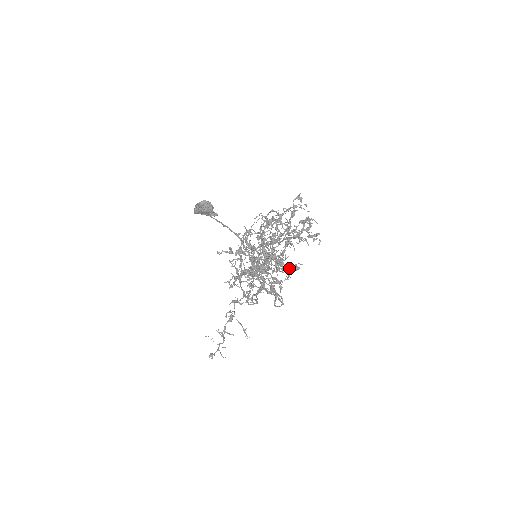
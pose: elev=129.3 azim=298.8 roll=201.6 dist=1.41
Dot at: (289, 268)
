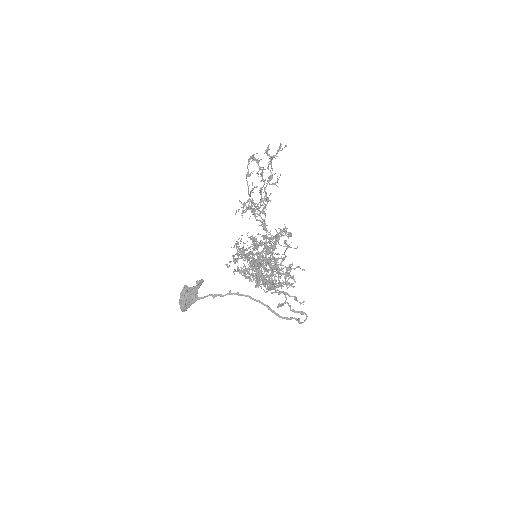
Dot at: (285, 231)
